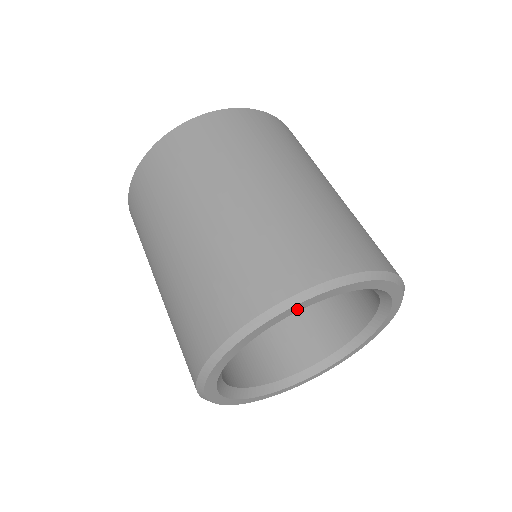
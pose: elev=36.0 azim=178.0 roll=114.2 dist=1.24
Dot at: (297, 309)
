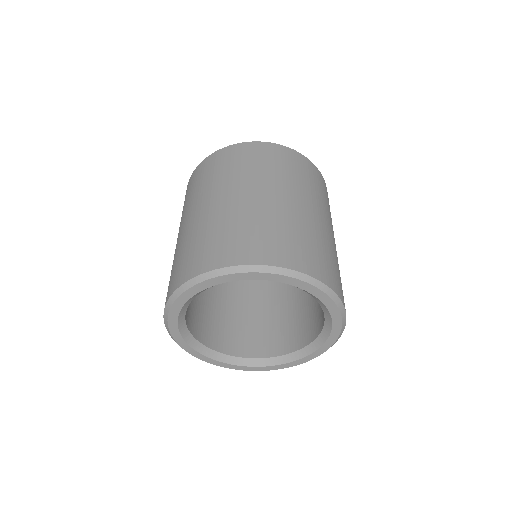
Dot at: (181, 304)
